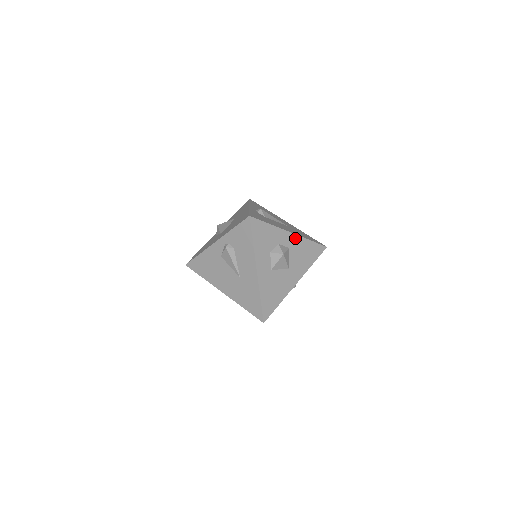
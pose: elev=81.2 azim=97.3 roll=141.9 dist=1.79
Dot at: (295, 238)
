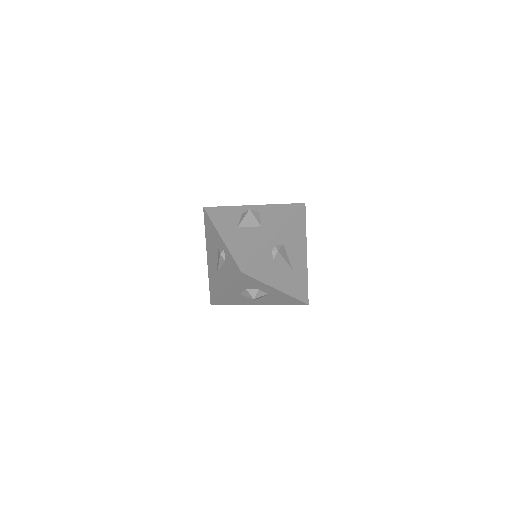
Dot at: (280, 292)
